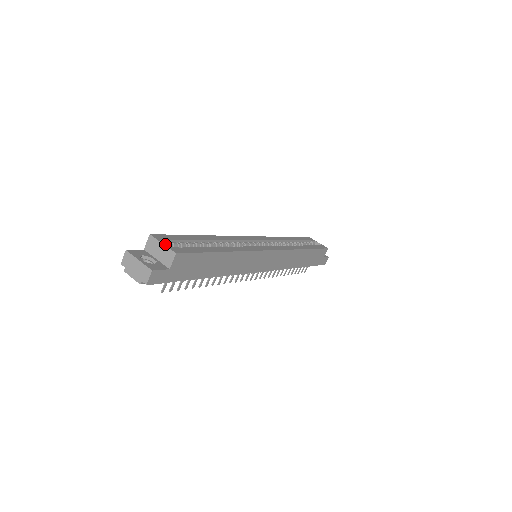
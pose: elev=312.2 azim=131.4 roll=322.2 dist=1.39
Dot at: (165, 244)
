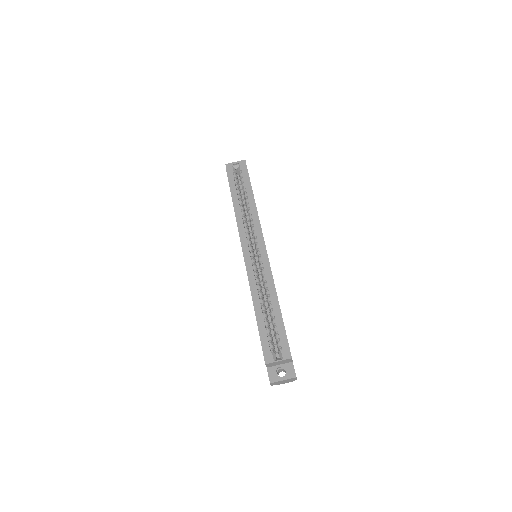
Dot at: (275, 357)
